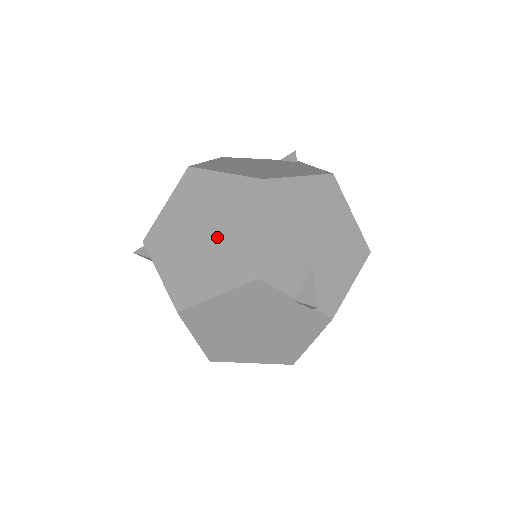
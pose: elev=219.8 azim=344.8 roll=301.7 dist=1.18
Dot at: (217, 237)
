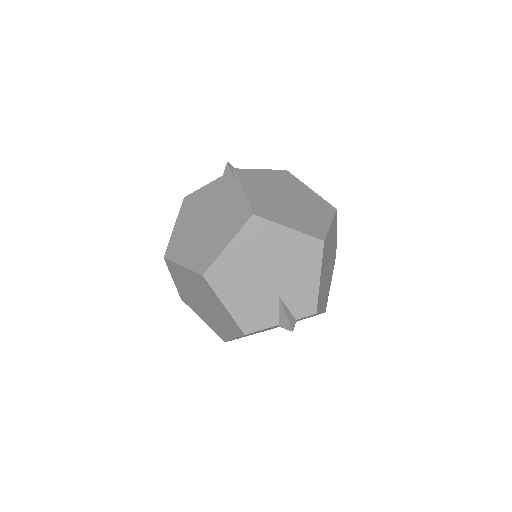
Dot at: (210, 306)
